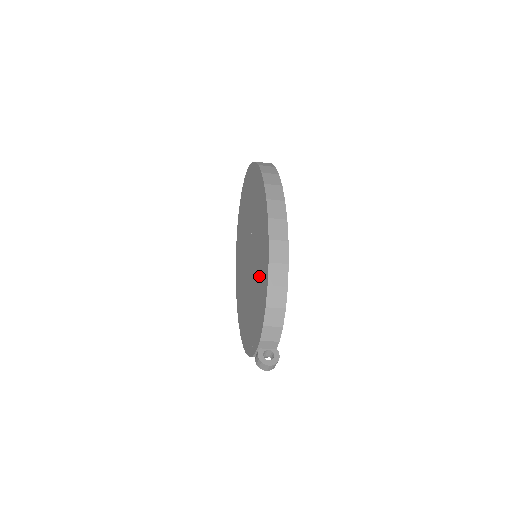
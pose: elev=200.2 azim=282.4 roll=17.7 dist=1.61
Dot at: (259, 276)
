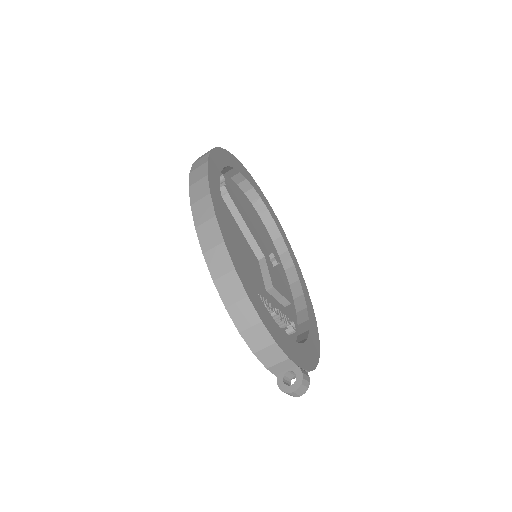
Dot at: occluded
